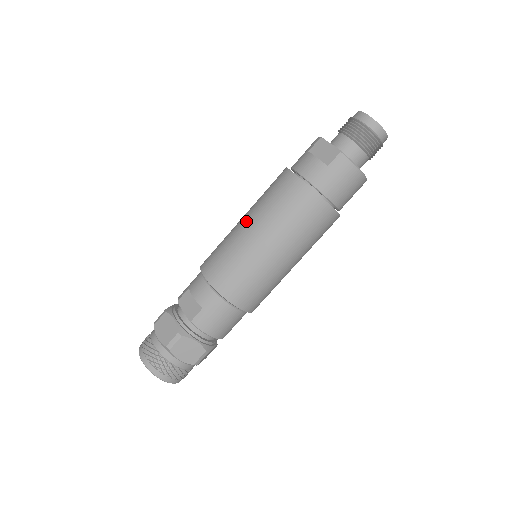
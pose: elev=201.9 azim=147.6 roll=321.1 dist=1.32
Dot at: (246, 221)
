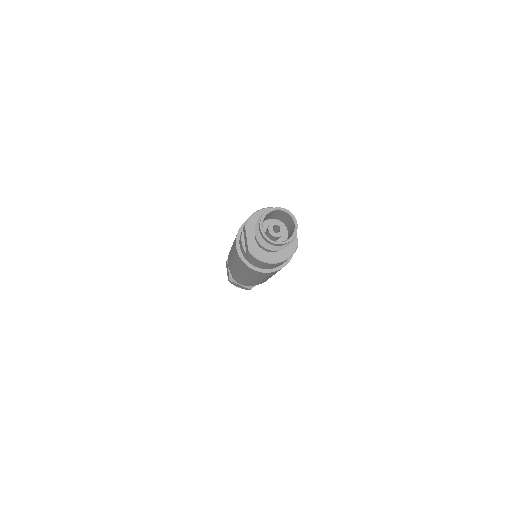
Dot at: (231, 248)
